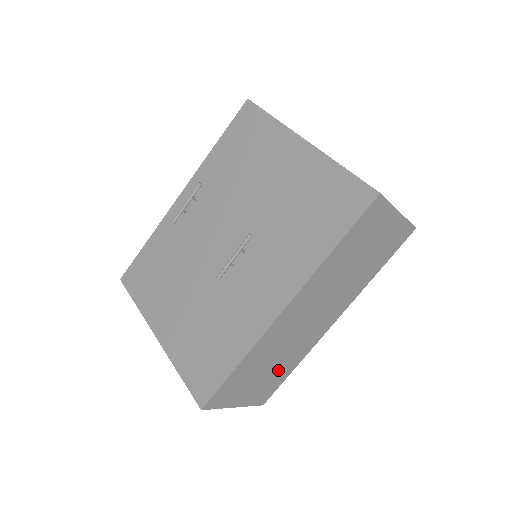
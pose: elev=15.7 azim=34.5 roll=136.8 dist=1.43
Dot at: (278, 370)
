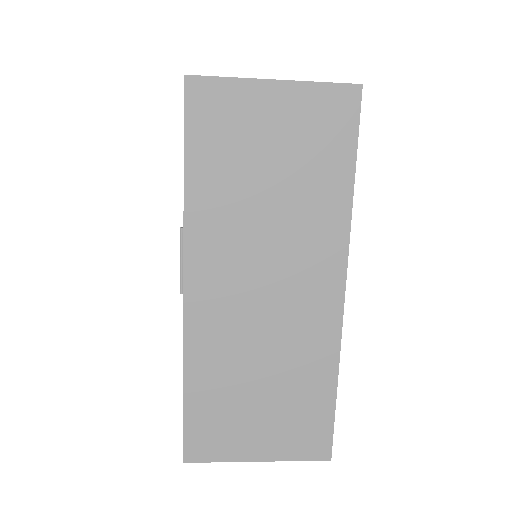
Dot at: (293, 391)
